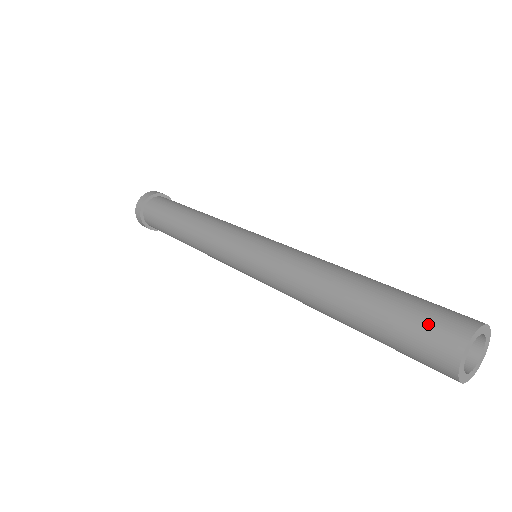
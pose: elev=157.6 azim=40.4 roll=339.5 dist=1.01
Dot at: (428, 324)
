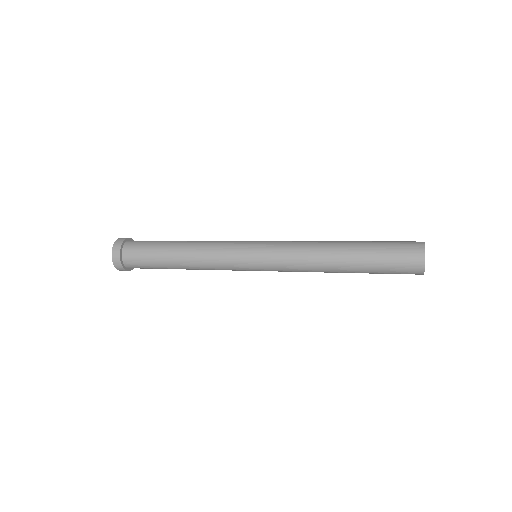
Dot at: (402, 246)
